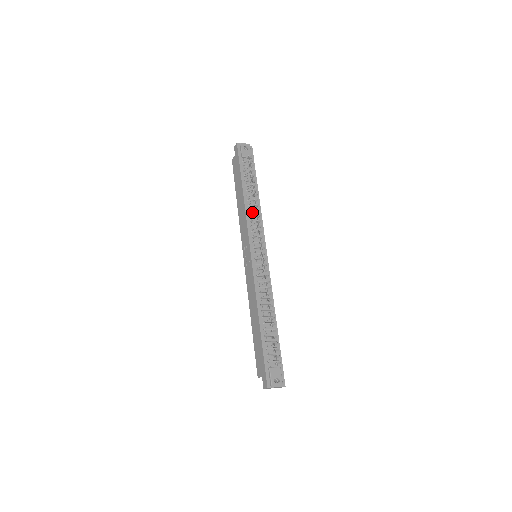
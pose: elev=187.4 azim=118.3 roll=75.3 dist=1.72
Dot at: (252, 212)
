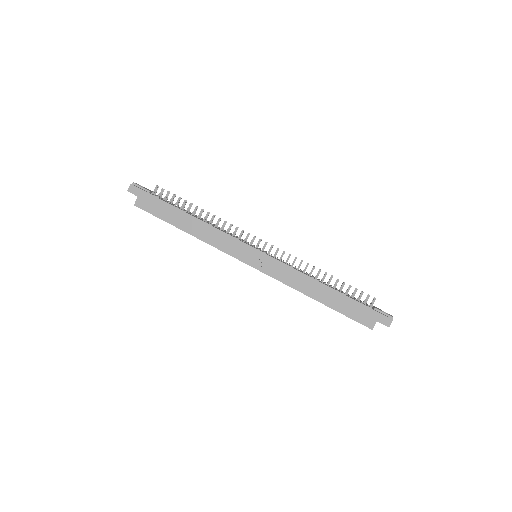
Dot at: (216, 224)
